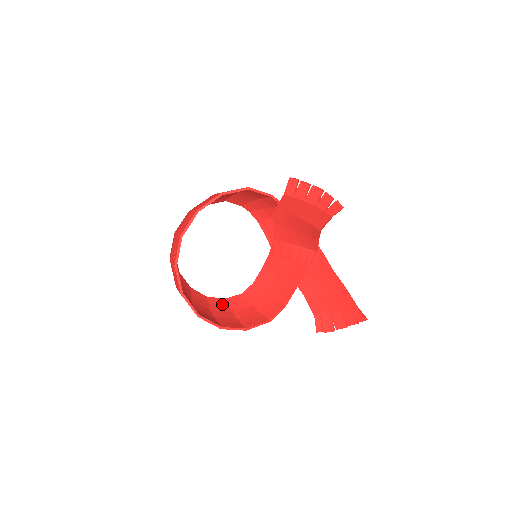
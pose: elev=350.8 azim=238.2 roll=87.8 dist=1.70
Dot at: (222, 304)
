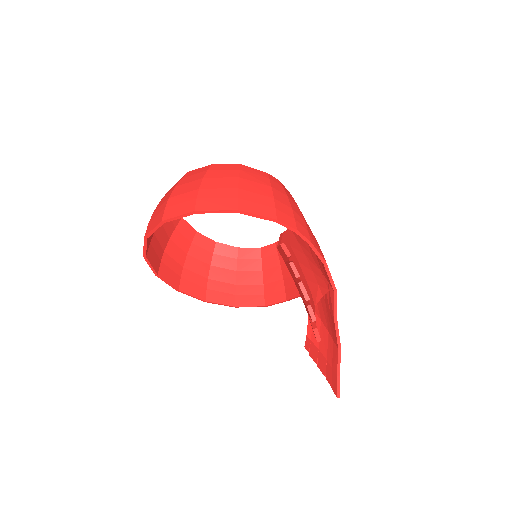
Dot at: (230, 256)
